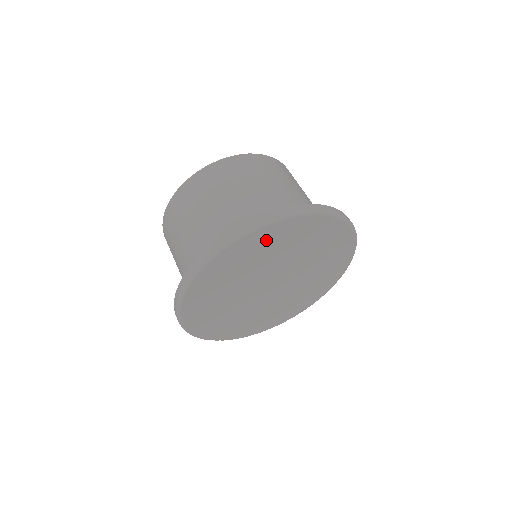
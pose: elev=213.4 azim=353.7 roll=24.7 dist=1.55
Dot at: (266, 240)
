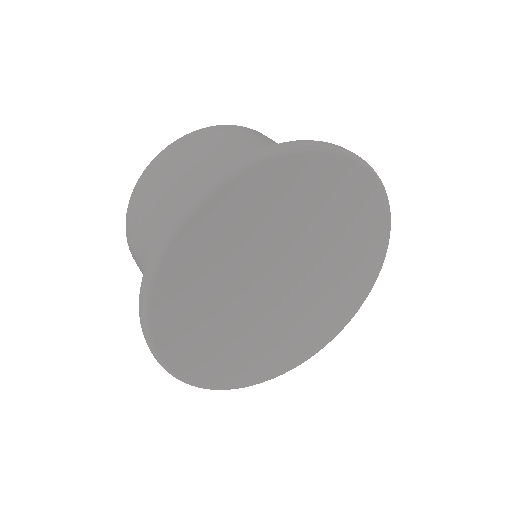
Dot at: (215, 231)
